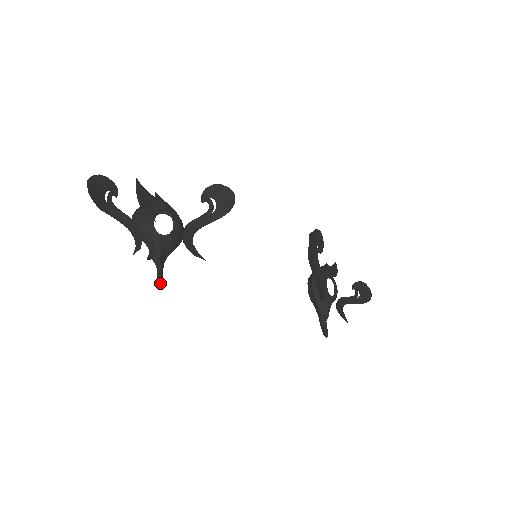
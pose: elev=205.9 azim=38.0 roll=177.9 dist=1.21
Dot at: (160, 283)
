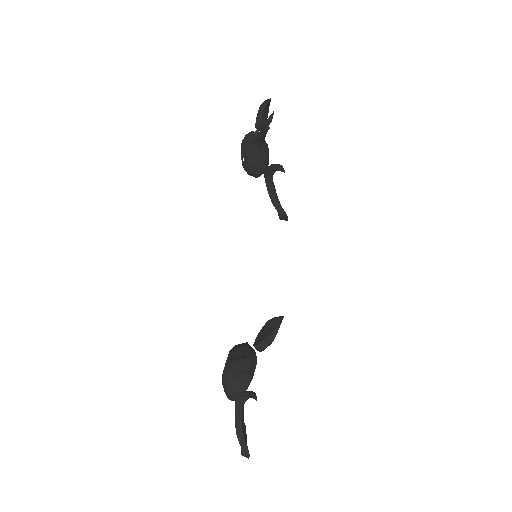
Dot at: (268, 128)
